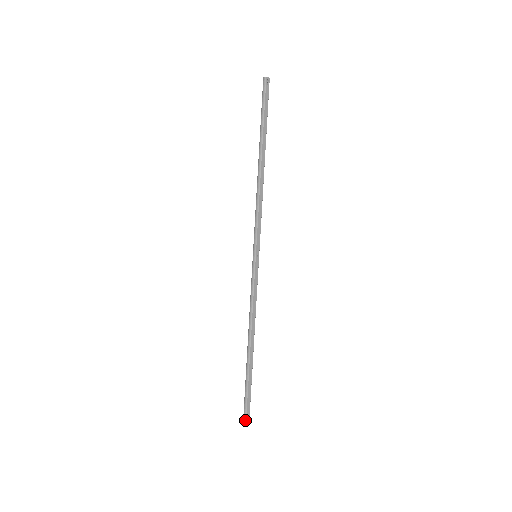
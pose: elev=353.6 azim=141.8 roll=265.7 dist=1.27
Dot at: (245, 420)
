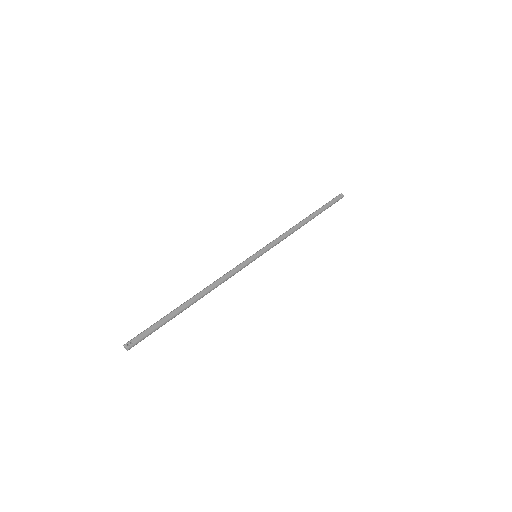
Dot at: (130, 340)
